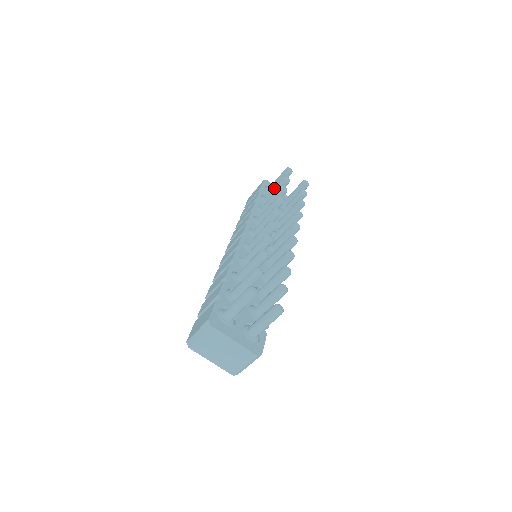
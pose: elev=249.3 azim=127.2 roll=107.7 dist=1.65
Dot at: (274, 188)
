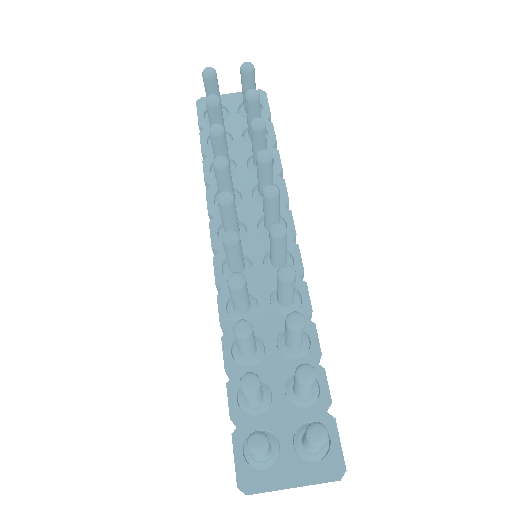
Dot at: occluded
